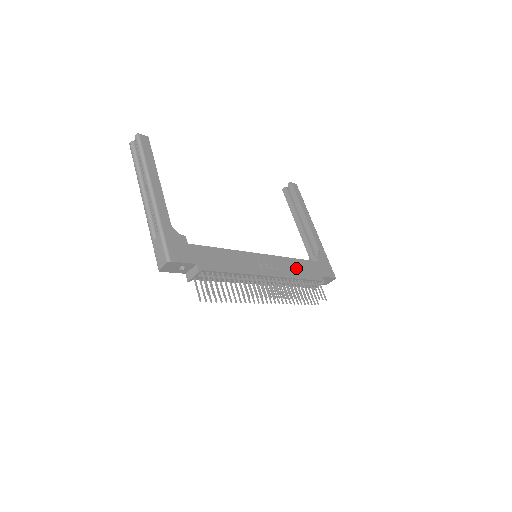
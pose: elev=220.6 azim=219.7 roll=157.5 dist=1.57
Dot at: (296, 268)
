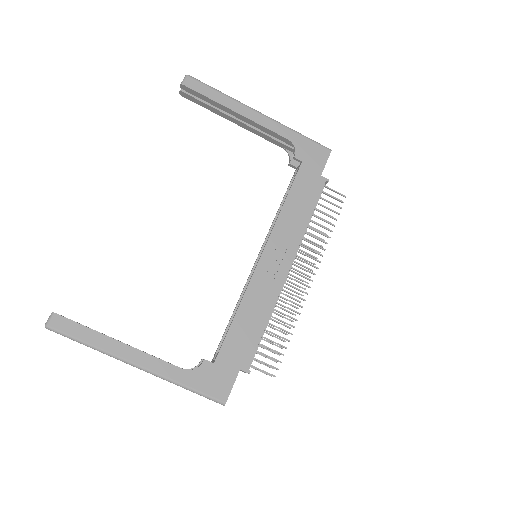
Dot at: (296, 213)
